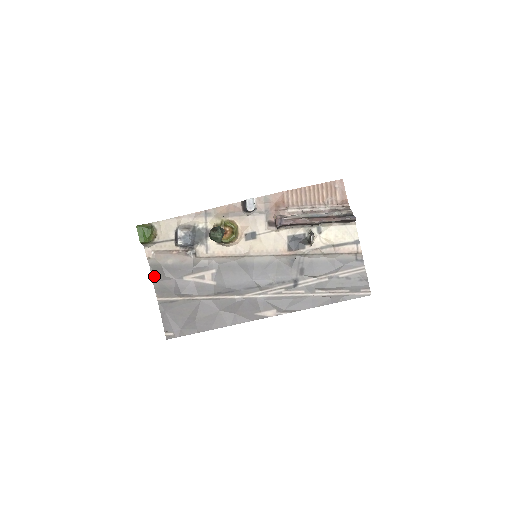
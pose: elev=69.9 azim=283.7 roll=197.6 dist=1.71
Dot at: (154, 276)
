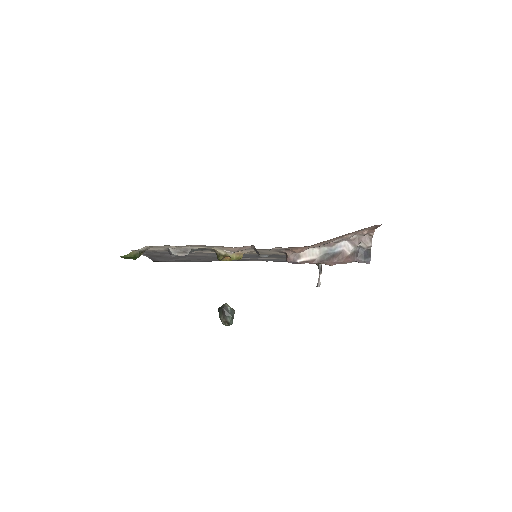
Dot at: occluded
